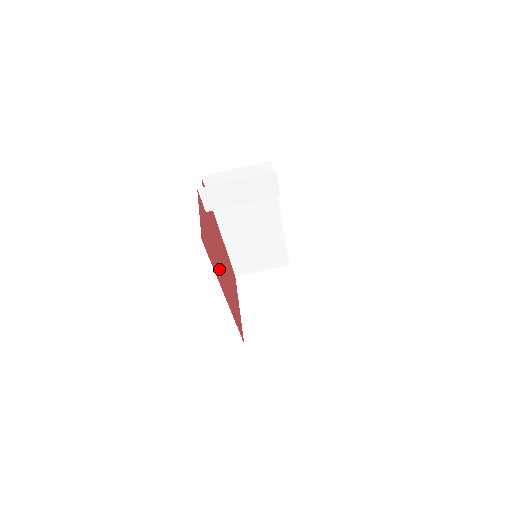
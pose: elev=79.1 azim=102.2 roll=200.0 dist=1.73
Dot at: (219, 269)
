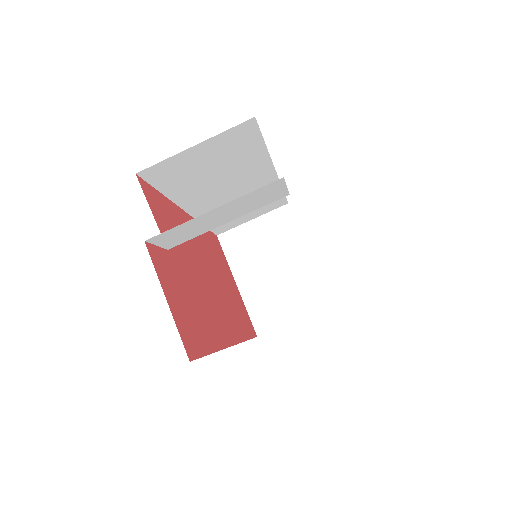
Dot at: (212, 313)
